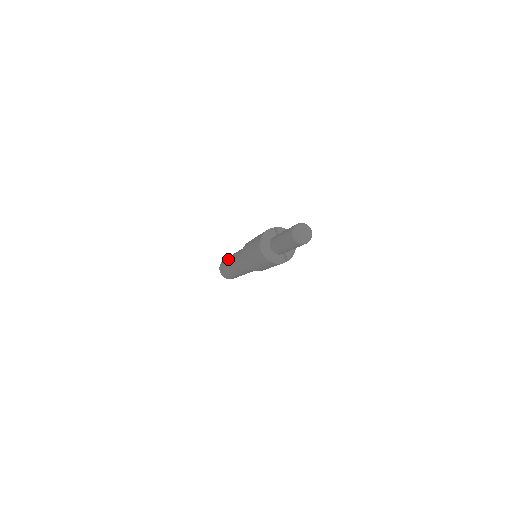
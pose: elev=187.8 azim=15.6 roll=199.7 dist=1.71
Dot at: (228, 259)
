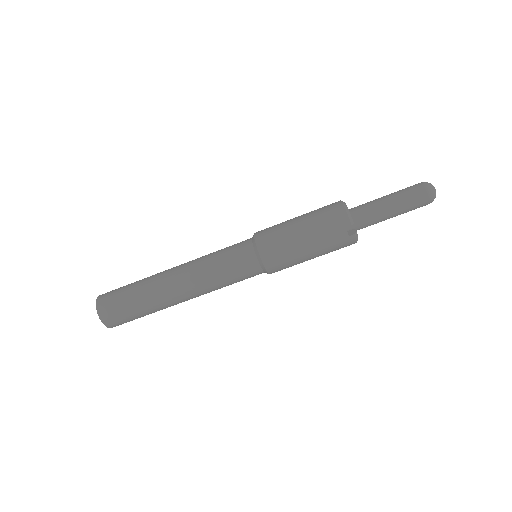
Dot at: occluded
